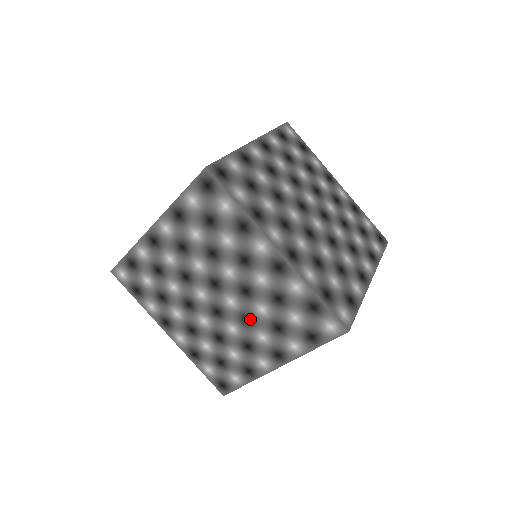
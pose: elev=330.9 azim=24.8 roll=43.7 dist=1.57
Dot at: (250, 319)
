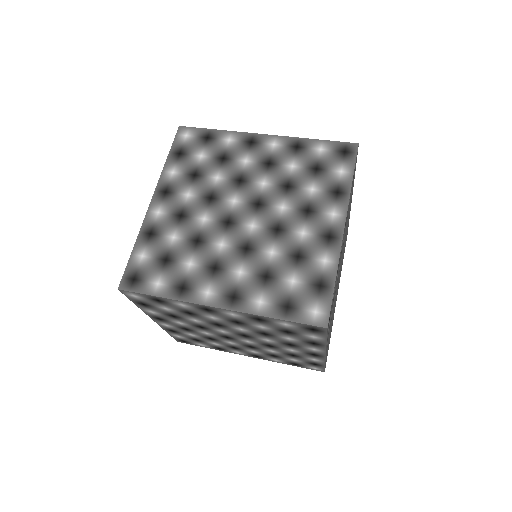
Dot at: (255, 348)
